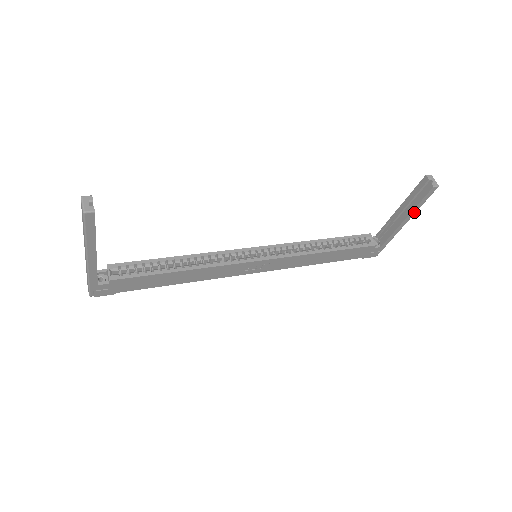
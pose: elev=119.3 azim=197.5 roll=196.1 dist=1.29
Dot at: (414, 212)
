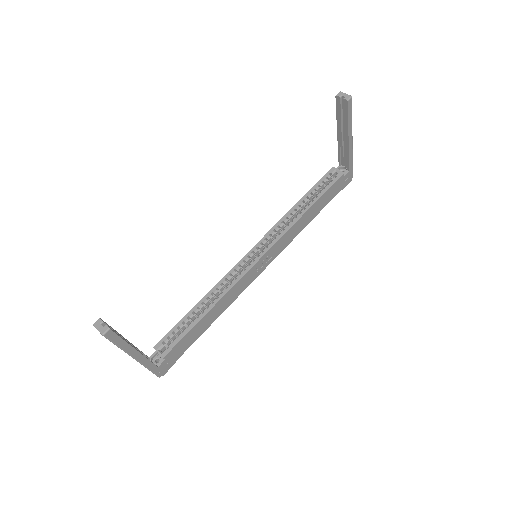
Dot at: (351, 128)
